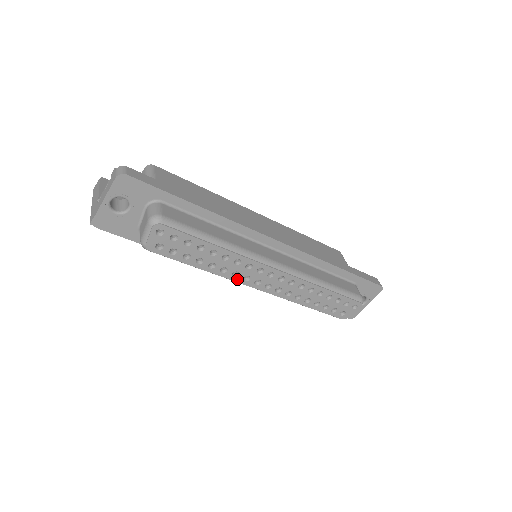
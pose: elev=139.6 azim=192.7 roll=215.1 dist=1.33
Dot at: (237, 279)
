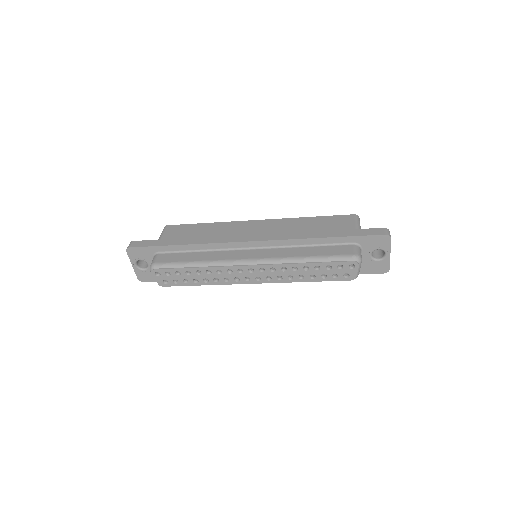
Dot at: (231, 282)
